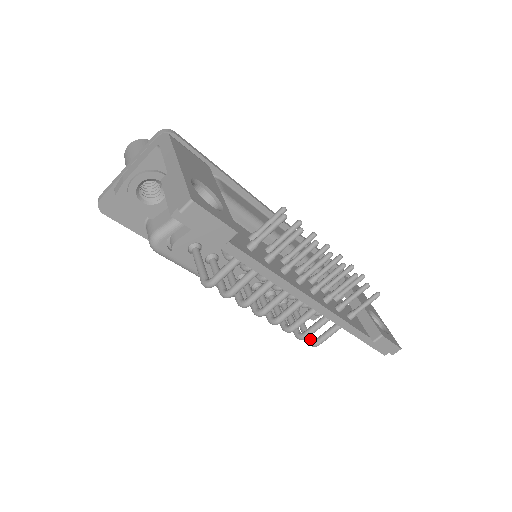
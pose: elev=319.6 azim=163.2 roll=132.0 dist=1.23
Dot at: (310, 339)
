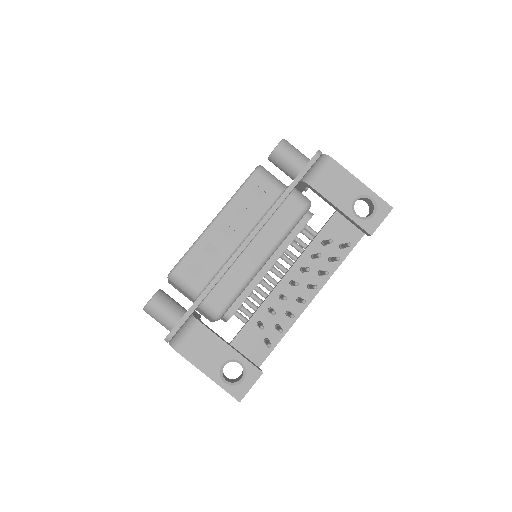
Dot at: occluded
